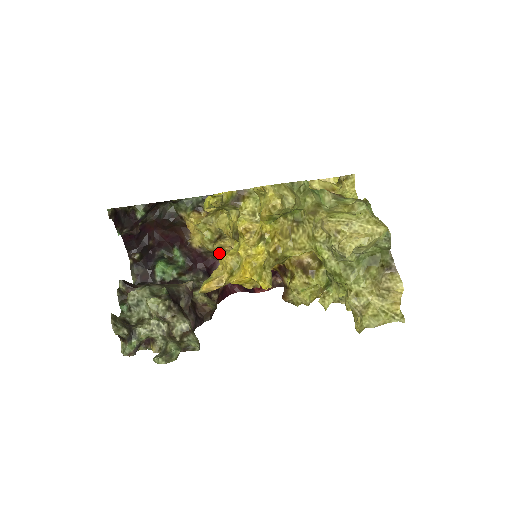
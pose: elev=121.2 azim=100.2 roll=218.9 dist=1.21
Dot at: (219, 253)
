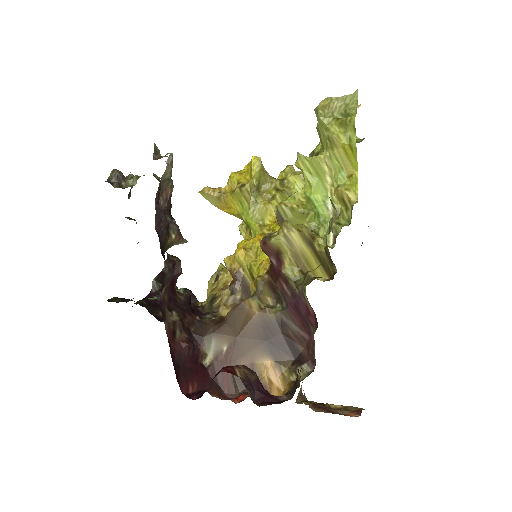
Dot at: (218, 295)
